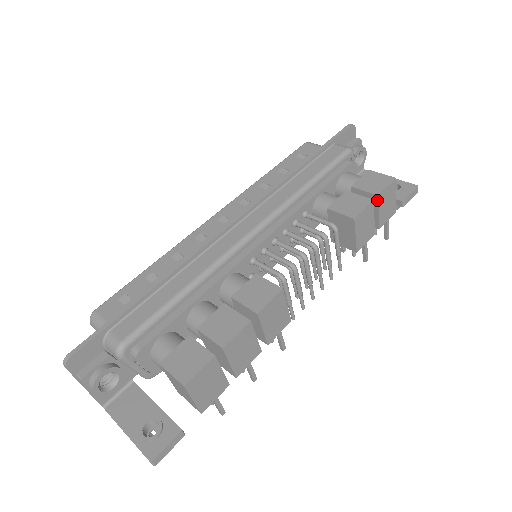
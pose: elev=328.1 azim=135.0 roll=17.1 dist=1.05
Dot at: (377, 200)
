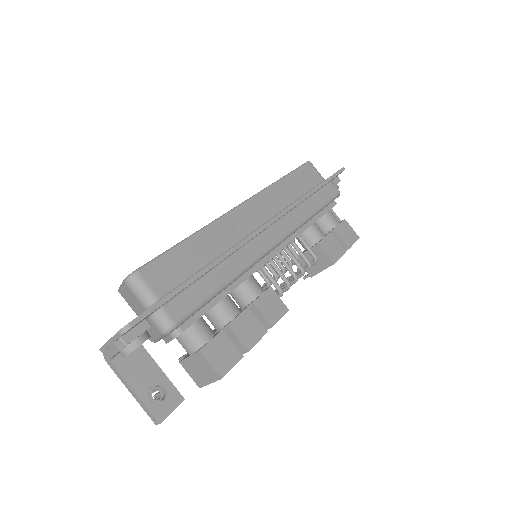
Dot at: (345, 250)
